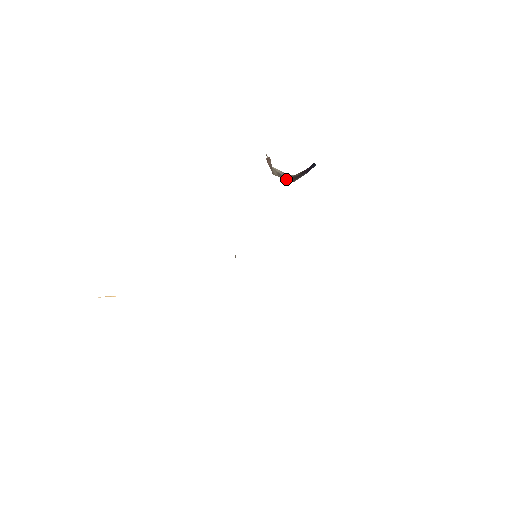
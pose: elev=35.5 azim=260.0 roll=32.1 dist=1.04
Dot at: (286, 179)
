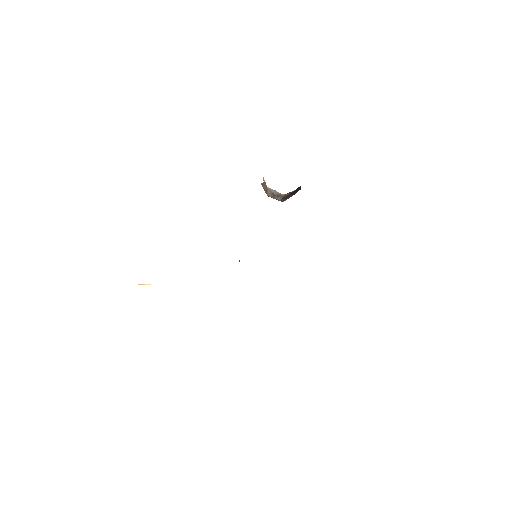
Dot at: (278, 198)
